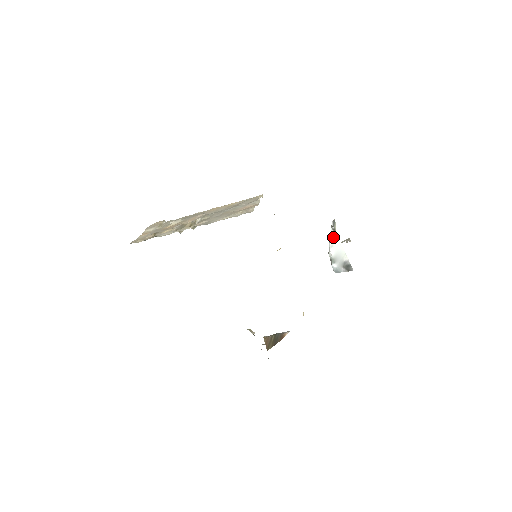
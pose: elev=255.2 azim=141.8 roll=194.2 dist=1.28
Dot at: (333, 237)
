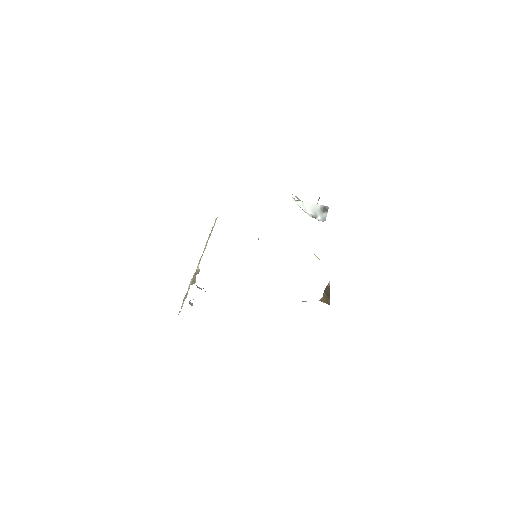
Dot at: (300, 204)
